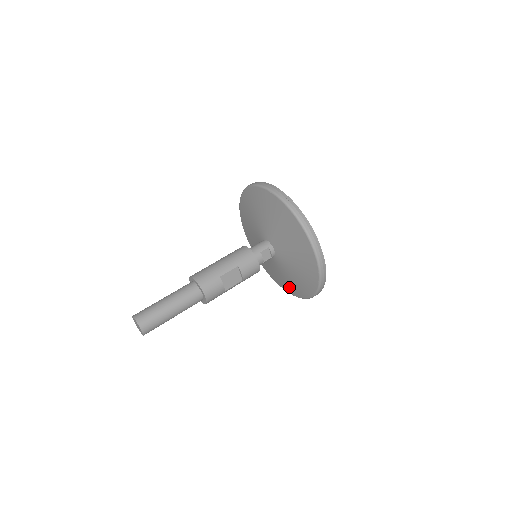
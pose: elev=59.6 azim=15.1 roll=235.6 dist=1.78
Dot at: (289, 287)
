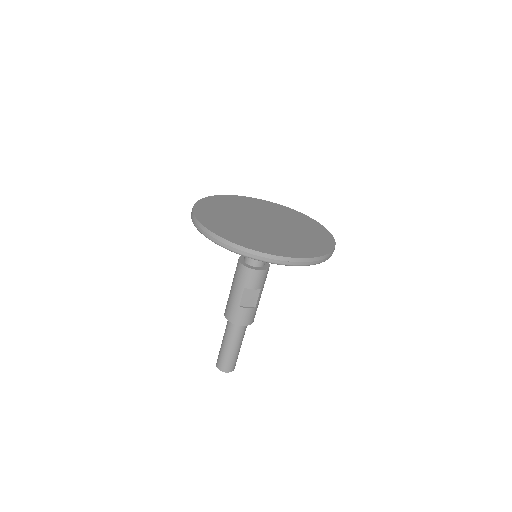
Dot at: occluded
